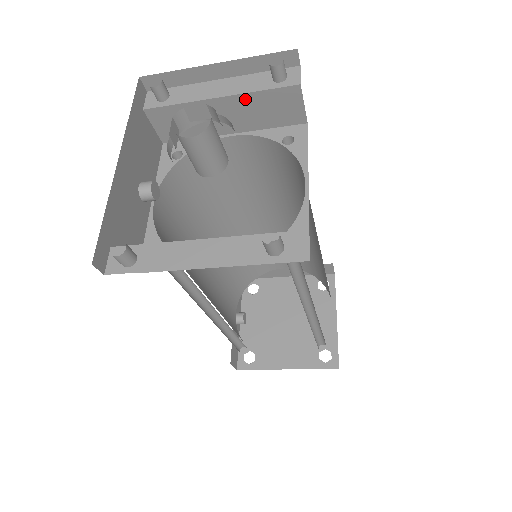
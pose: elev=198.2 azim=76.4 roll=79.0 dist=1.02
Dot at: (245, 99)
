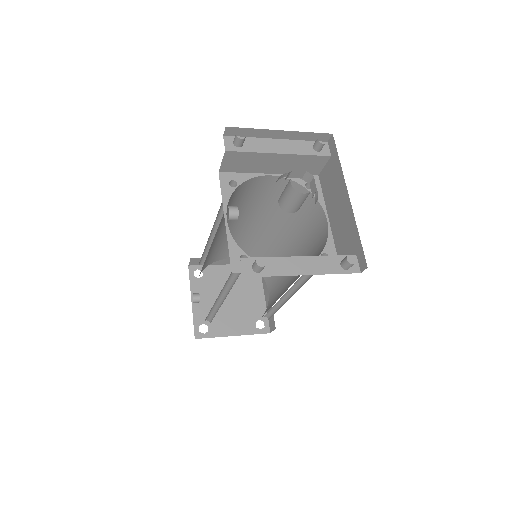
Dot at: (295, 157)
